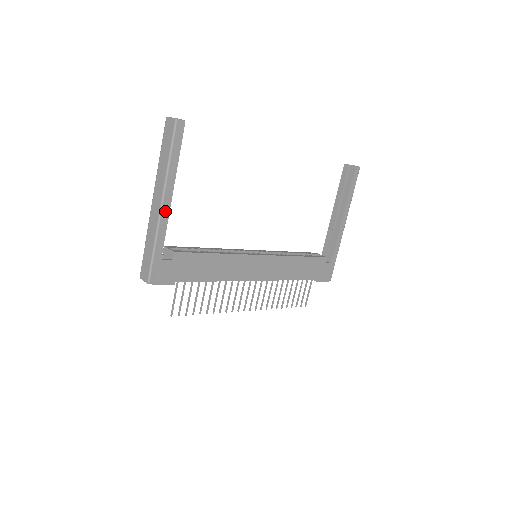
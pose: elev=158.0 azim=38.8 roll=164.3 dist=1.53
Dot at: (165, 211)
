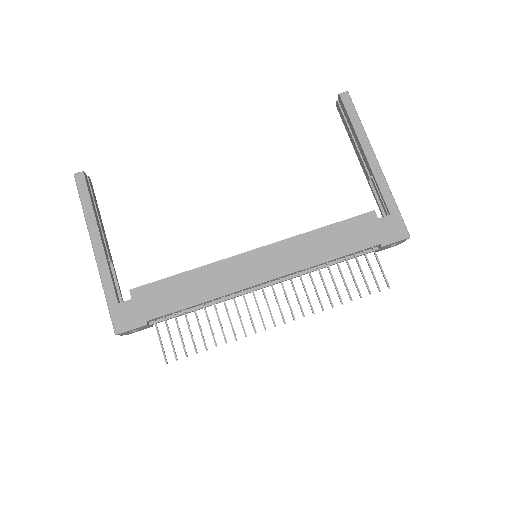
Dot at: (100, 255)
